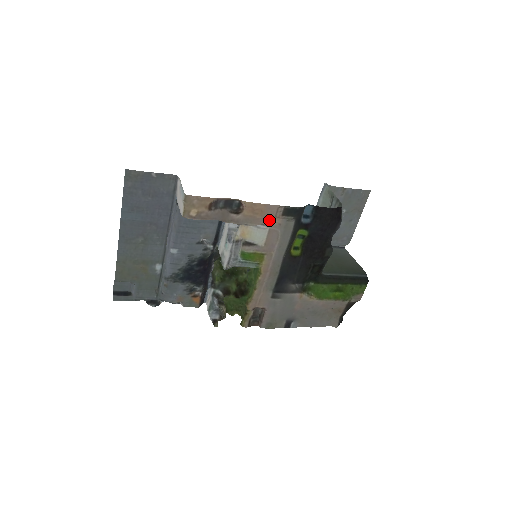
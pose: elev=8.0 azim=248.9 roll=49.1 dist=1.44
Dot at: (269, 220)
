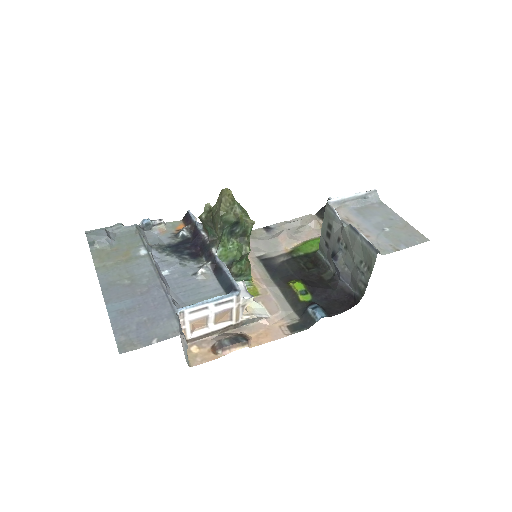
Dot at: (272, 325)
